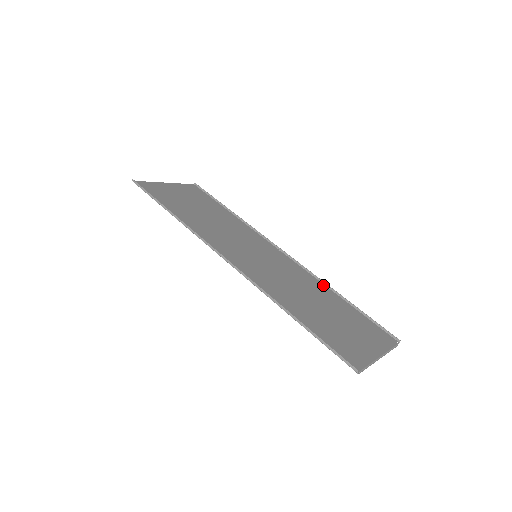
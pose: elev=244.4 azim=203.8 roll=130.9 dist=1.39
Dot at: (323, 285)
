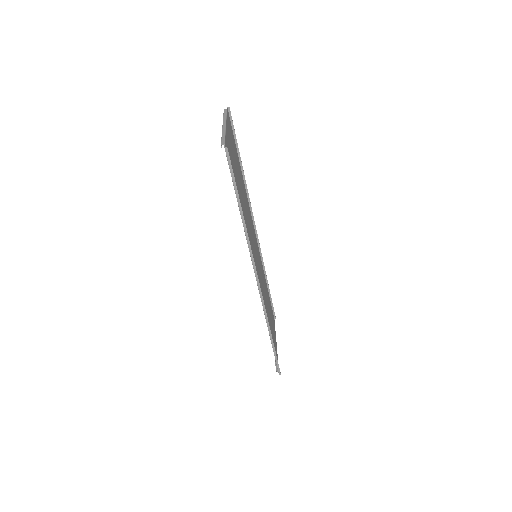
Dot at: (264, 272)
